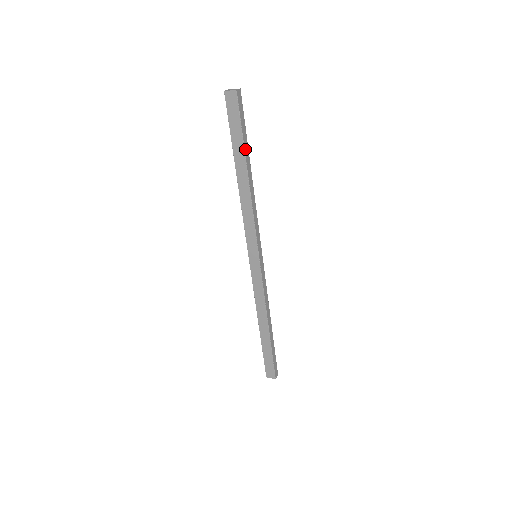
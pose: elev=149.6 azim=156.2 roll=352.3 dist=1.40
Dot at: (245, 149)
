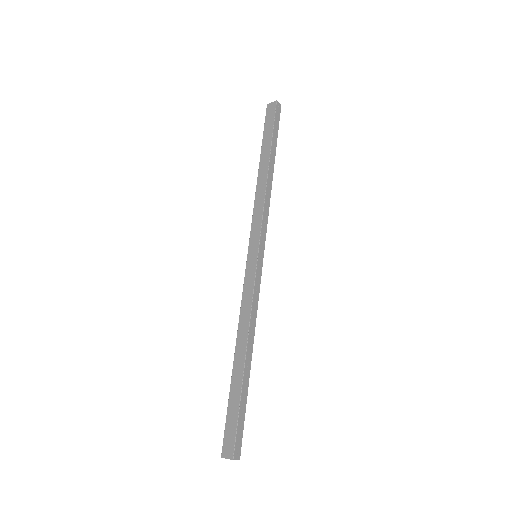
Dot at: (272, 145)
